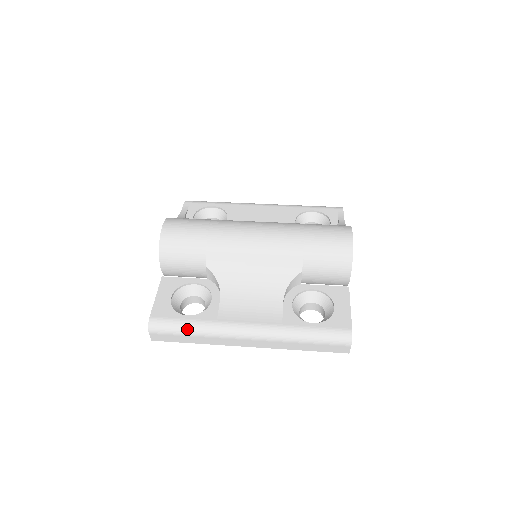
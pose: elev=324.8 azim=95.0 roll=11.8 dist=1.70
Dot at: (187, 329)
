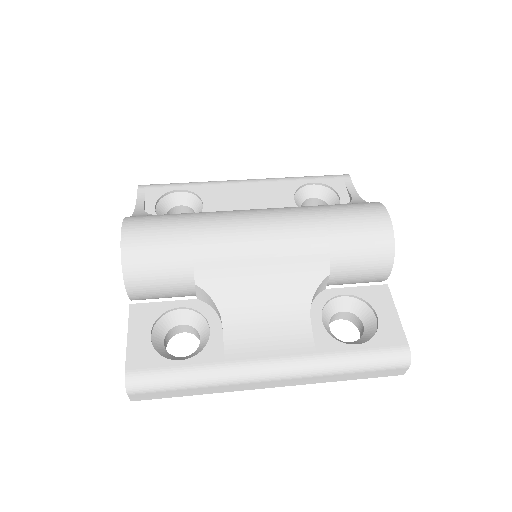
Dot at: (184, 381)
